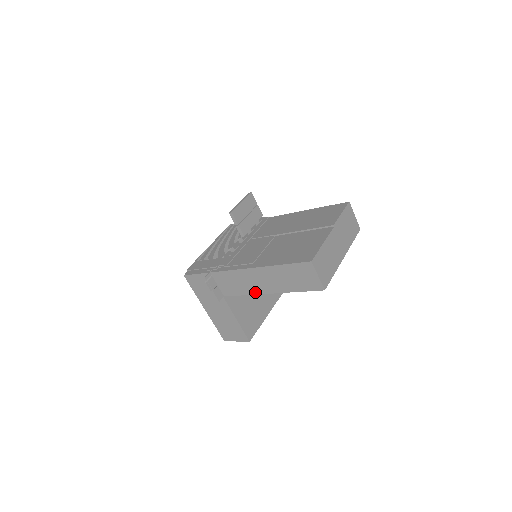
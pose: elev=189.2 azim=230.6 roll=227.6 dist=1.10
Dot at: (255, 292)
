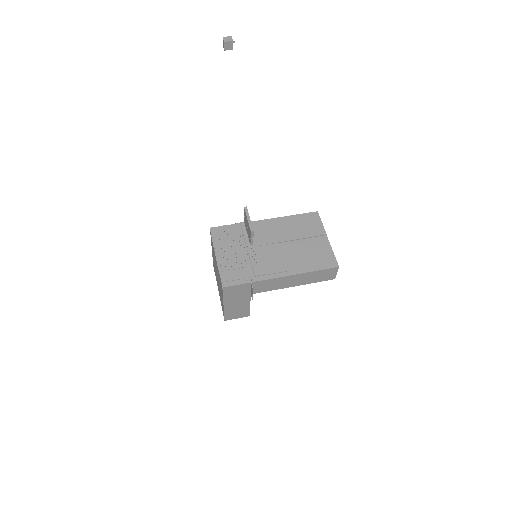
Dot at: (283, 287)
